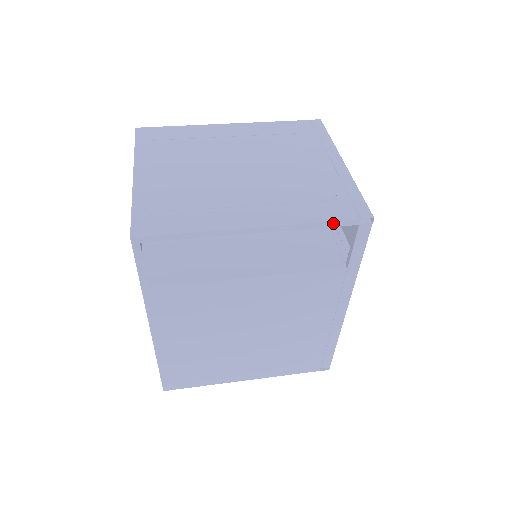
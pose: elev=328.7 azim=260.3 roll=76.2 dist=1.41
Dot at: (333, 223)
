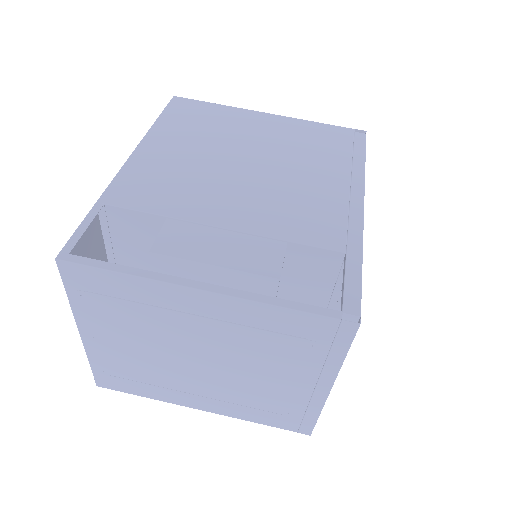
Dot at: (272, 424)
